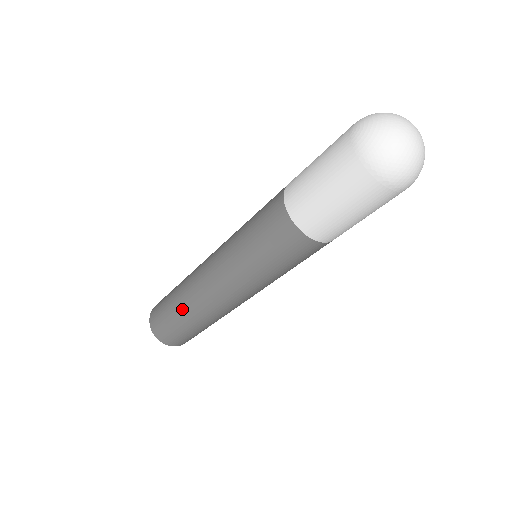
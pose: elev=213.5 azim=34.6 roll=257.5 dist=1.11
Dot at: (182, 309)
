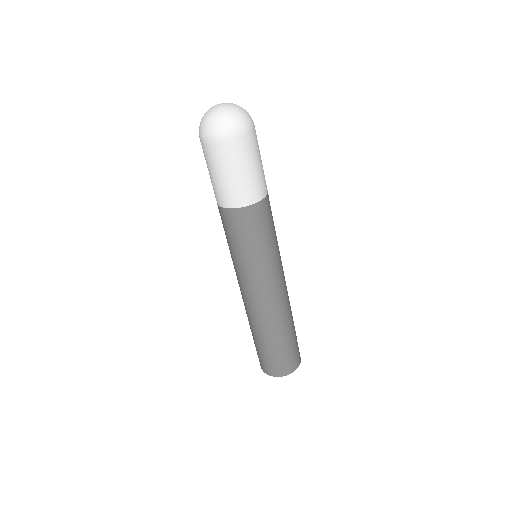
Dot at: (251, 328)
